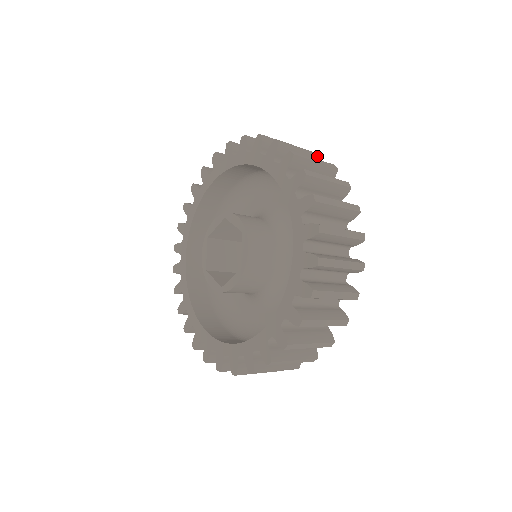
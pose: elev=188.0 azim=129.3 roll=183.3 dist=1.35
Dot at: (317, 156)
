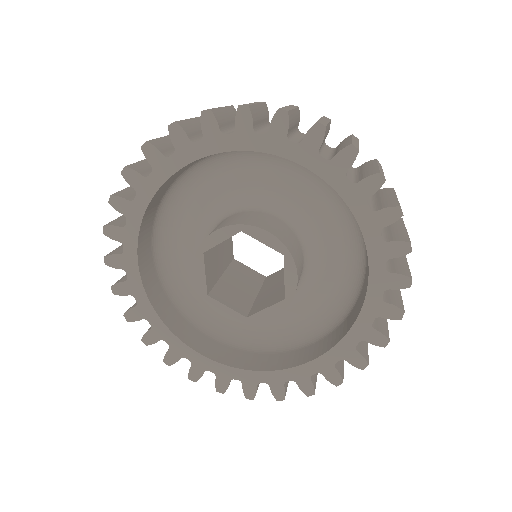
Dot at: occluded
